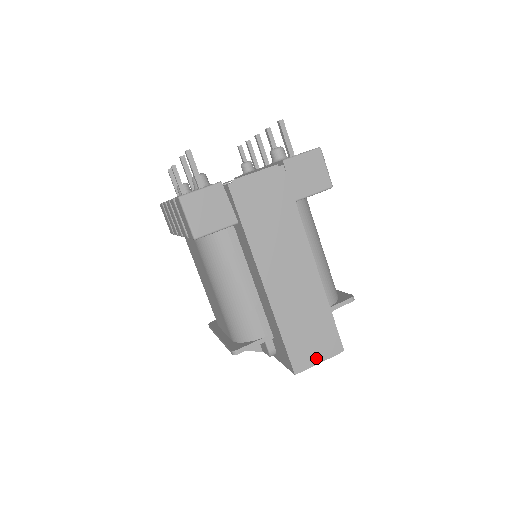
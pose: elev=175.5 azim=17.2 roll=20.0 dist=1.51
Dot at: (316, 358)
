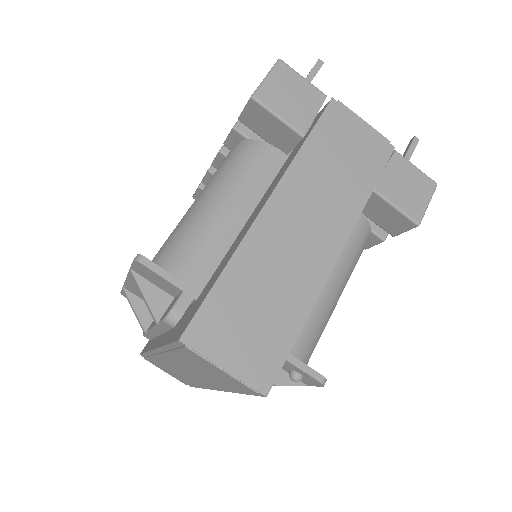
Dot at: (226, 356)
